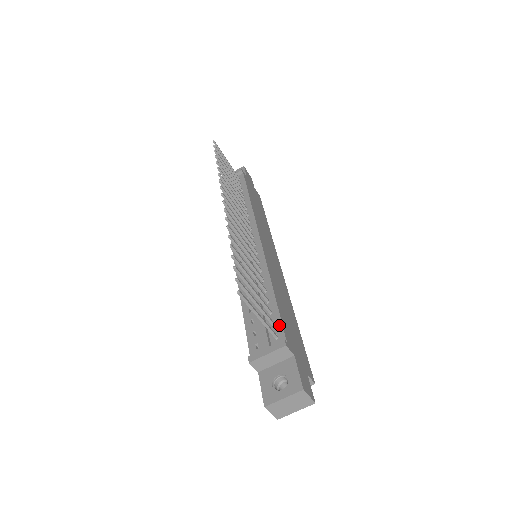
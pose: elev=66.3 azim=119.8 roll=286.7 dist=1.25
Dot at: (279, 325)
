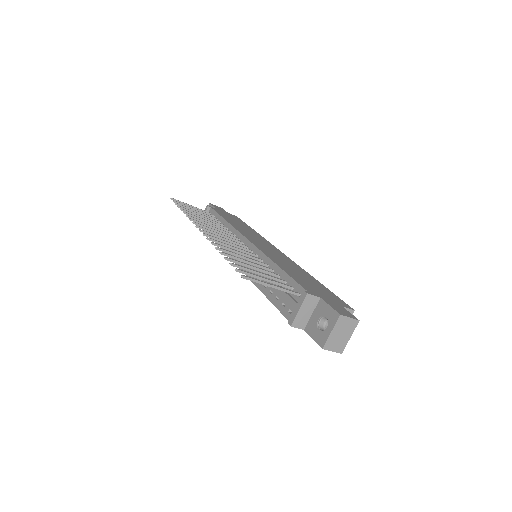
Dot at: (296, 285)
